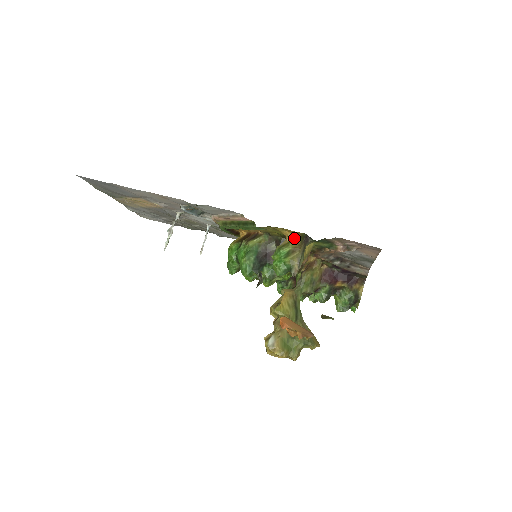
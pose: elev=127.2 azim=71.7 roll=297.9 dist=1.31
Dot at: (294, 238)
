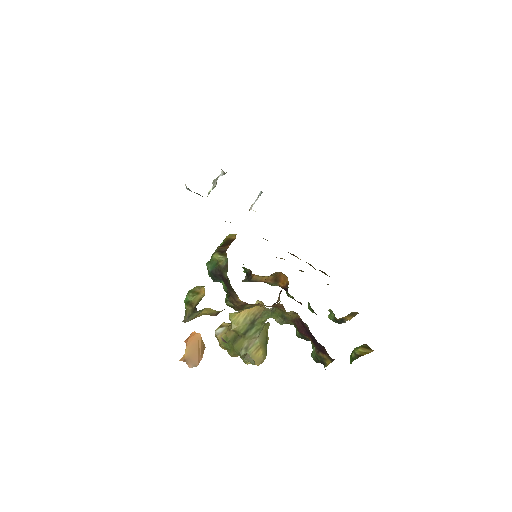
Dot at: (202, 293)
